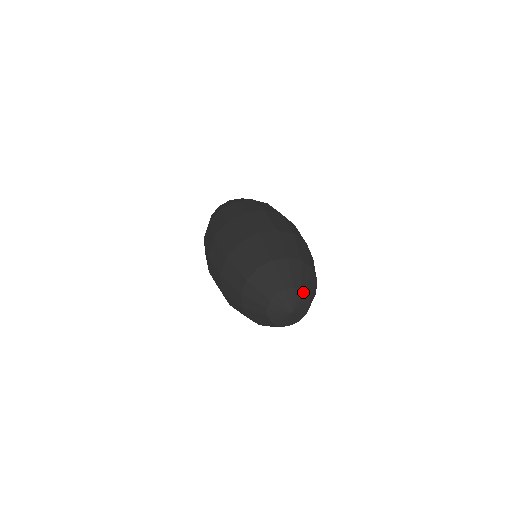
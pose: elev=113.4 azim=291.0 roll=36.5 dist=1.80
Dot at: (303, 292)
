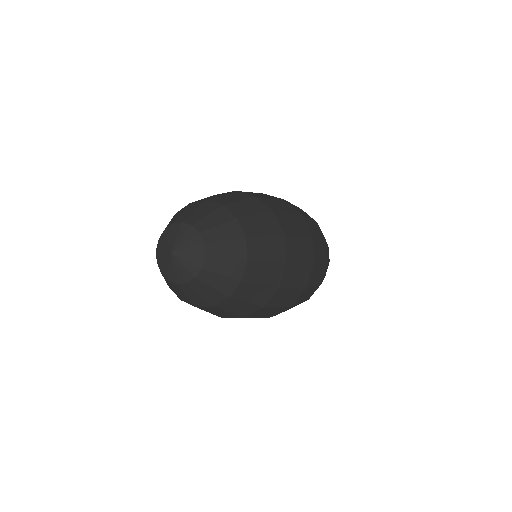
Dot at: (200, 238)
